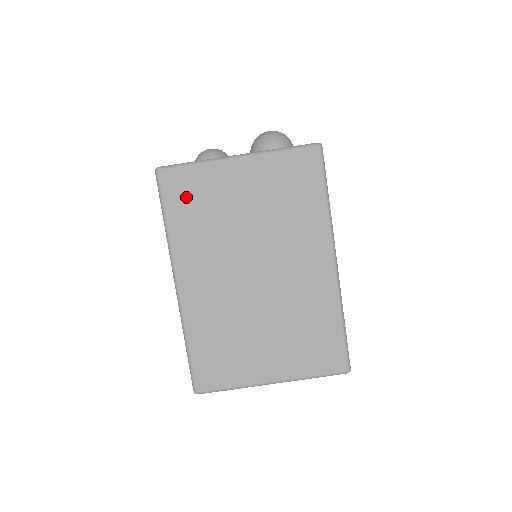
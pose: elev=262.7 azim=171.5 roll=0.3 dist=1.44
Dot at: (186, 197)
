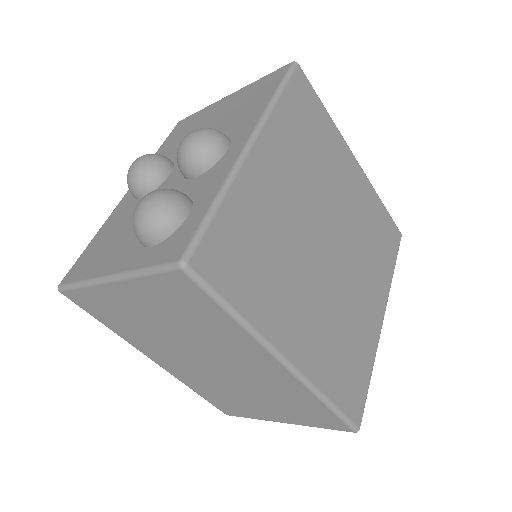
Dot at: (100, 310)
